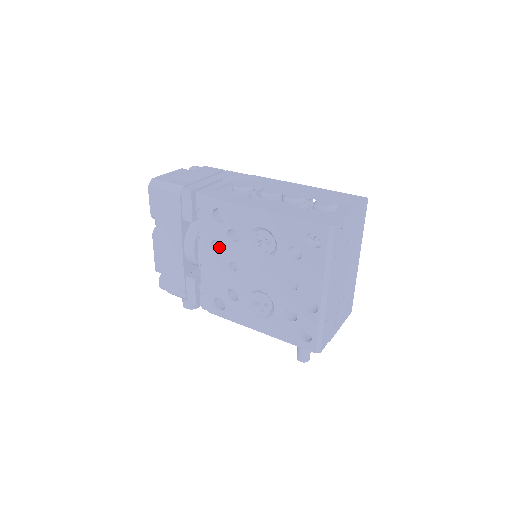
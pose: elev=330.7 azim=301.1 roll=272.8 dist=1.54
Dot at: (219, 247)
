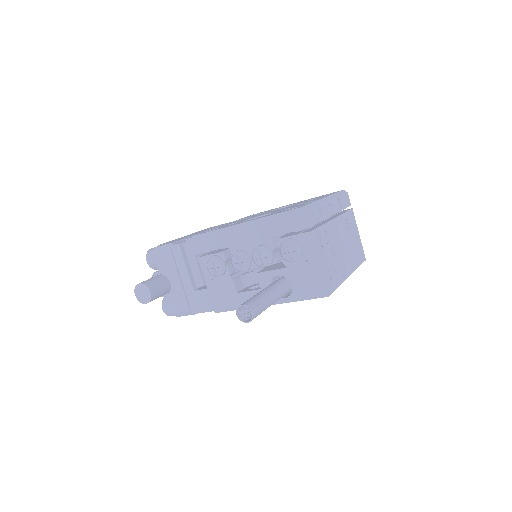
Dot at: occluded
